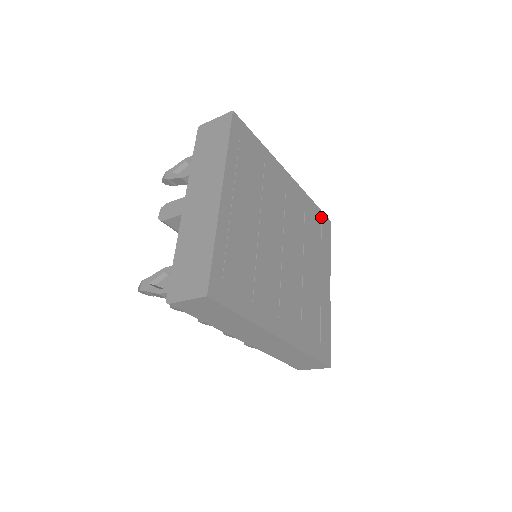
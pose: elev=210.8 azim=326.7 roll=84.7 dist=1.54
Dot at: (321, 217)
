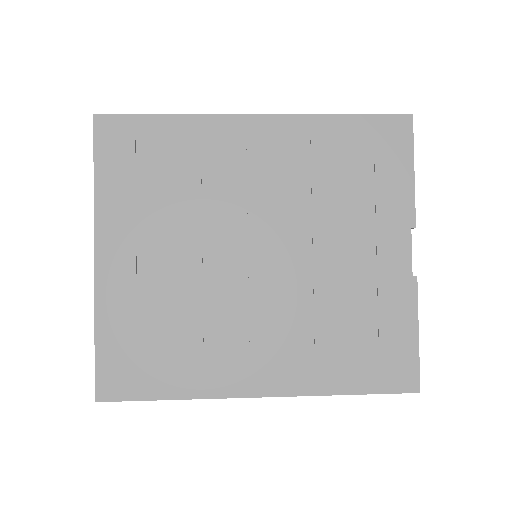
Dot at: (373, 128)
